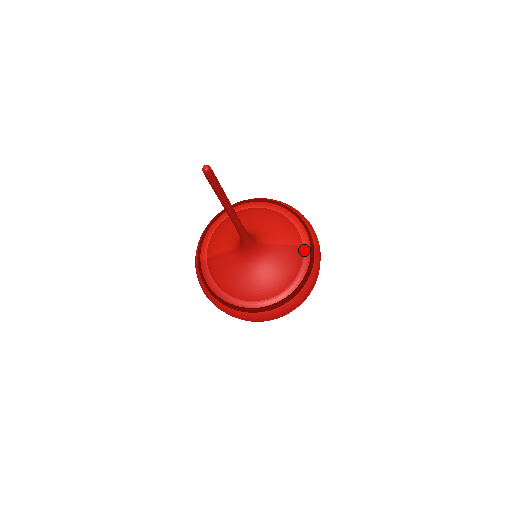
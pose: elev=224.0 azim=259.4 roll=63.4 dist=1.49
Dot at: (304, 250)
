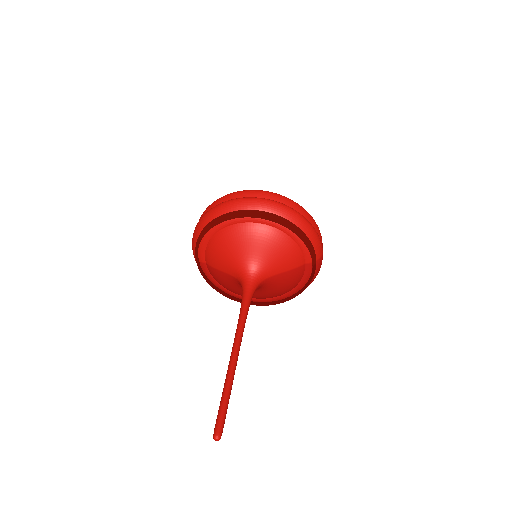
Dot at: (306, 267)
